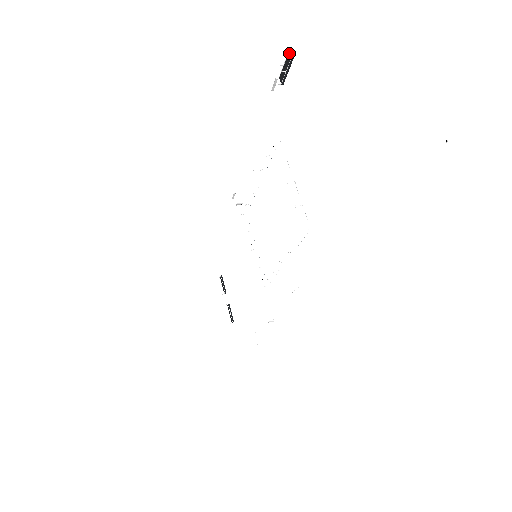
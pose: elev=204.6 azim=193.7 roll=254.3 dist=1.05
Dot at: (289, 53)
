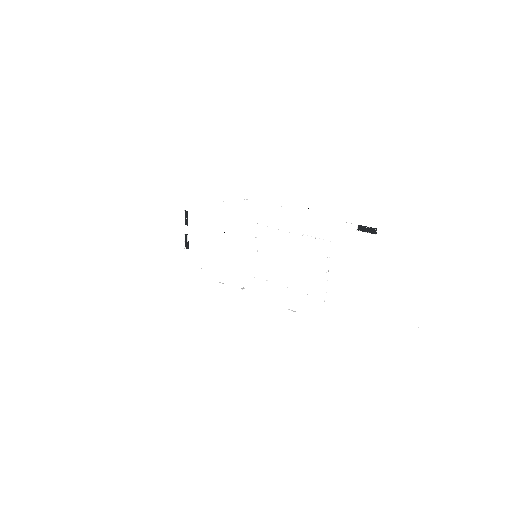
Dot at: occluded
